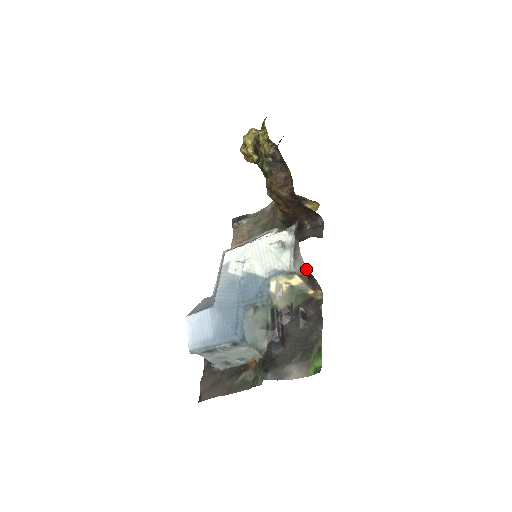
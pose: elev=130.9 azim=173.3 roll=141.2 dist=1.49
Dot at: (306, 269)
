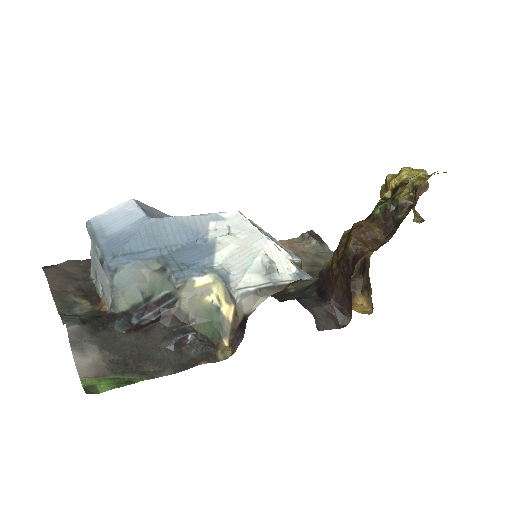
Dot at: (248, 316)
